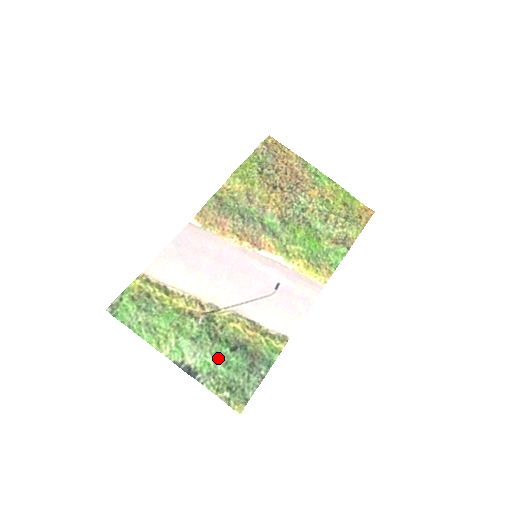
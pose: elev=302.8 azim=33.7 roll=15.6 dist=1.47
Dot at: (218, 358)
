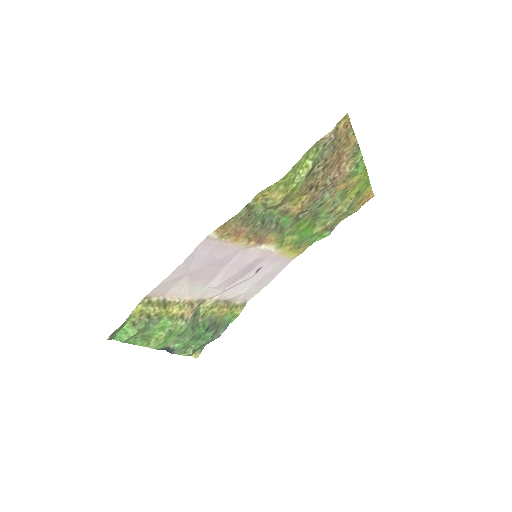
Dot at: (193, 338)
